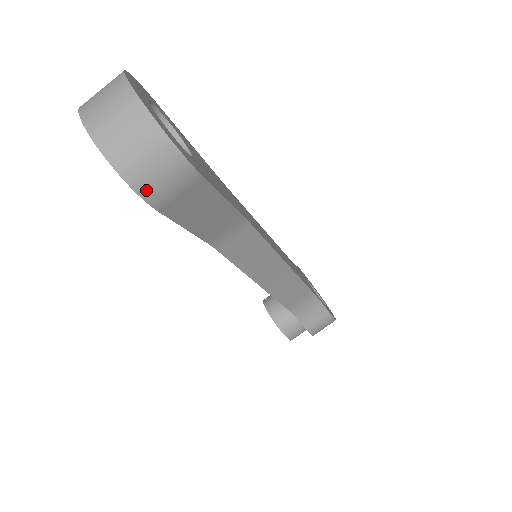
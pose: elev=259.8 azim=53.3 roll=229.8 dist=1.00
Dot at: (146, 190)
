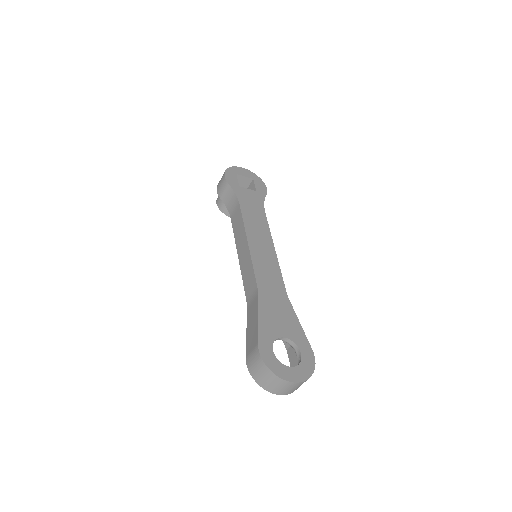
Dot at: occluded
